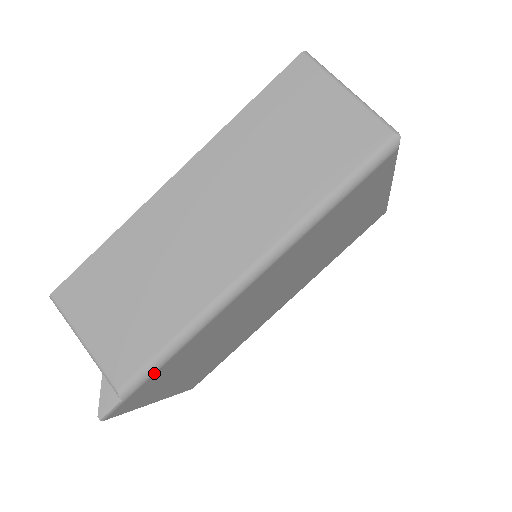
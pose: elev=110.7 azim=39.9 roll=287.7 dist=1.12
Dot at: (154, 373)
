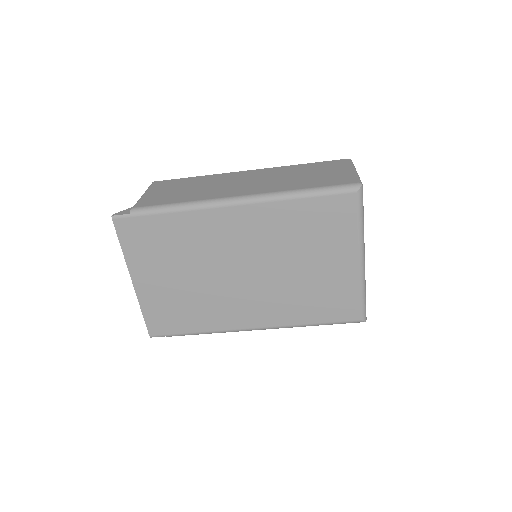
Dot at: (154, 214)
